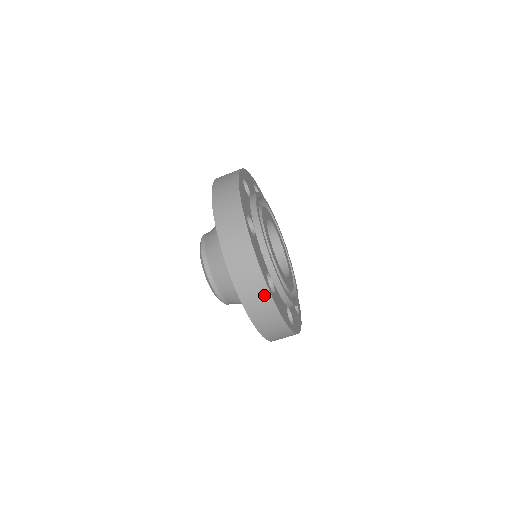
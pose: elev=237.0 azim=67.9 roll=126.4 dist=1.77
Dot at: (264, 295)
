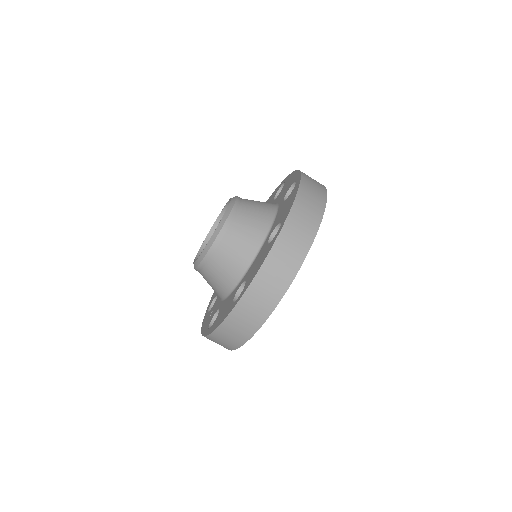
Dot at: (305, 241)
